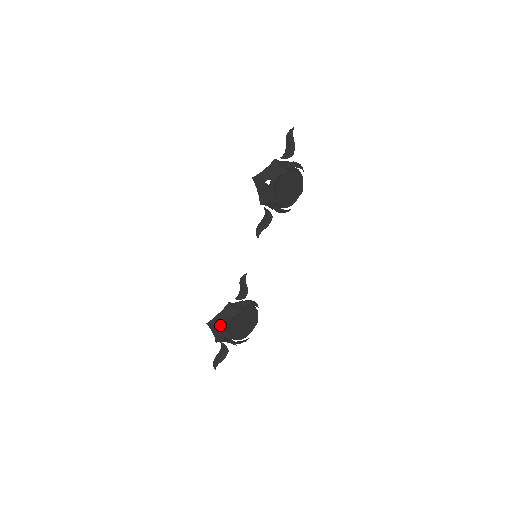
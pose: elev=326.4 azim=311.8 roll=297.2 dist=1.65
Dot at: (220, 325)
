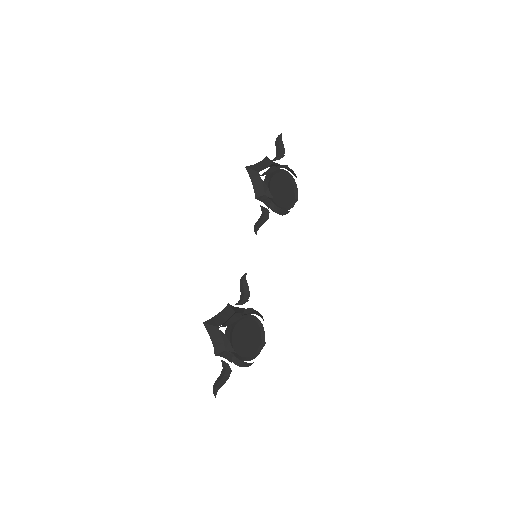
Dot at: occluded
